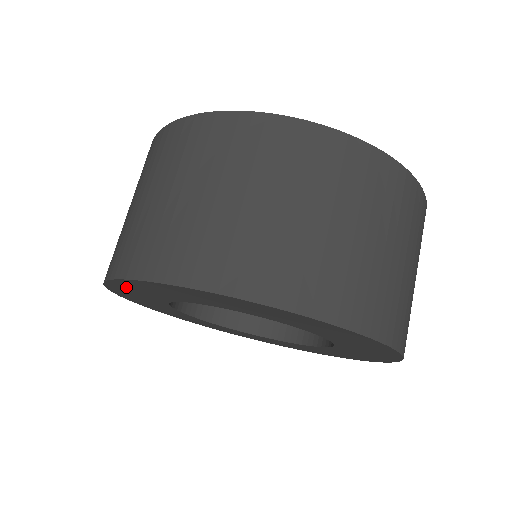
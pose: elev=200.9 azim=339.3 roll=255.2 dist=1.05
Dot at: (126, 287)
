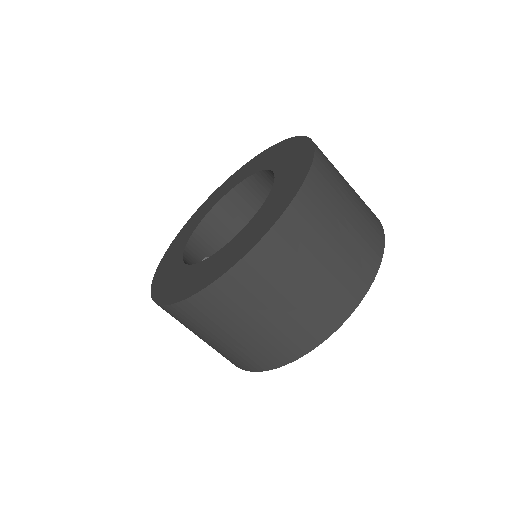
Dot at: occluded
